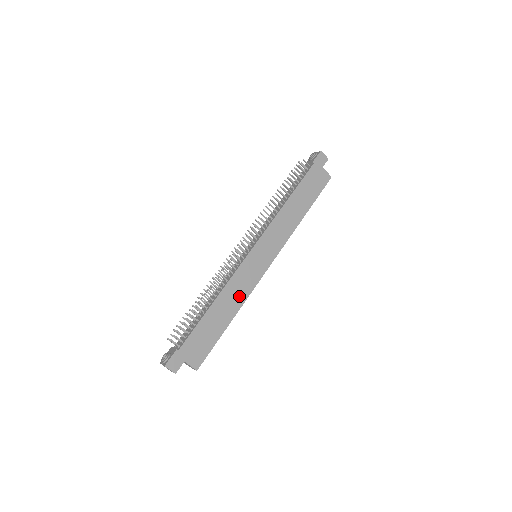
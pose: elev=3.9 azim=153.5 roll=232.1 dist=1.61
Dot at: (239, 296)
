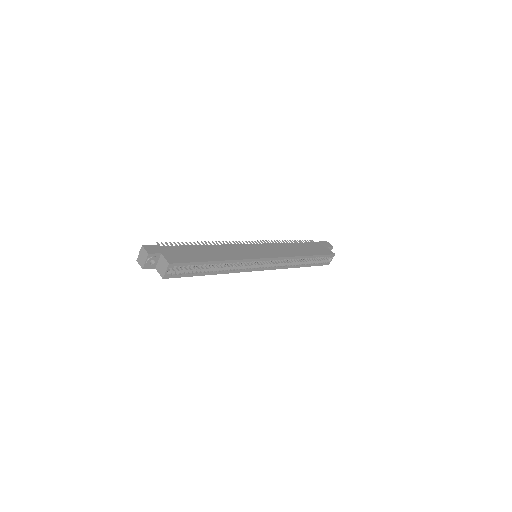
Dot at: (231, 255)
